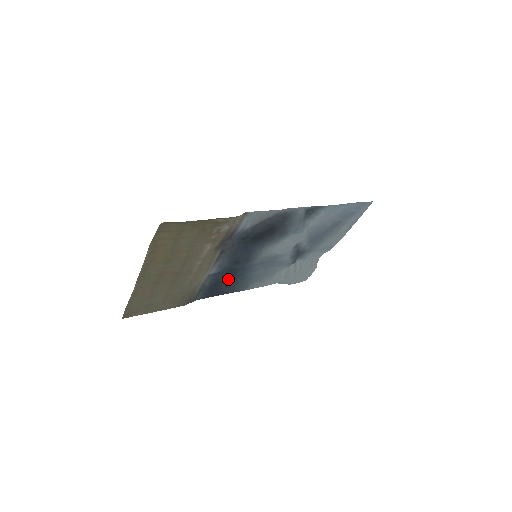
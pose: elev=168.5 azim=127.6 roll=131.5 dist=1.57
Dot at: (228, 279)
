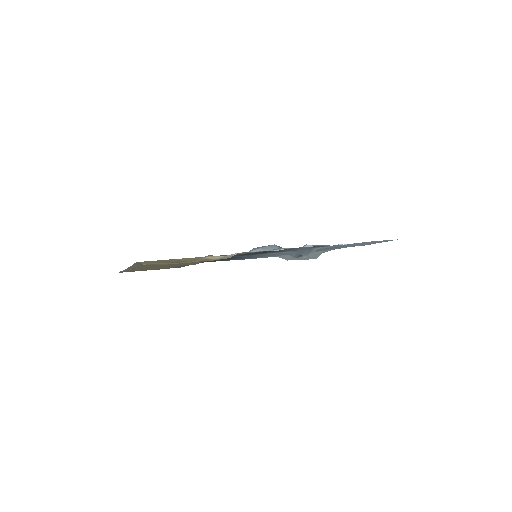
Dot at: occluded
